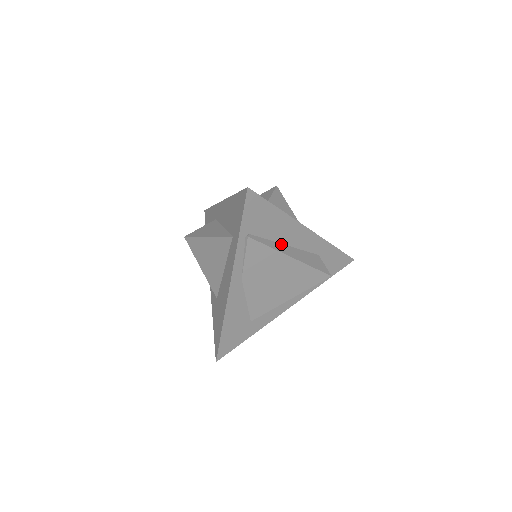
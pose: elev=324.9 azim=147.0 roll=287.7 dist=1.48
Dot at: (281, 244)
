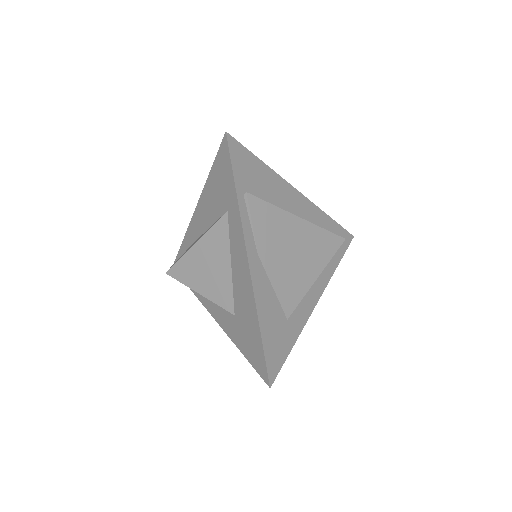
Dot at: occluded
